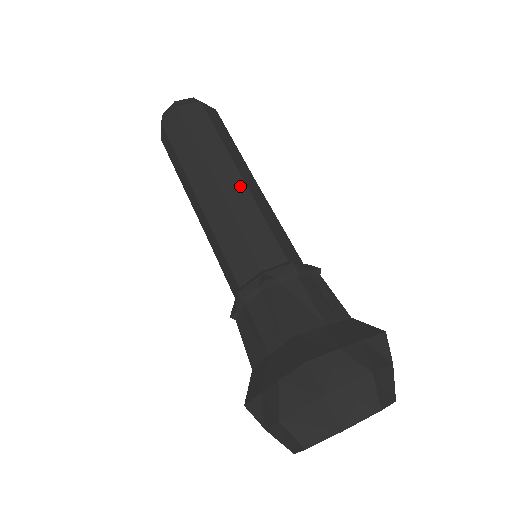
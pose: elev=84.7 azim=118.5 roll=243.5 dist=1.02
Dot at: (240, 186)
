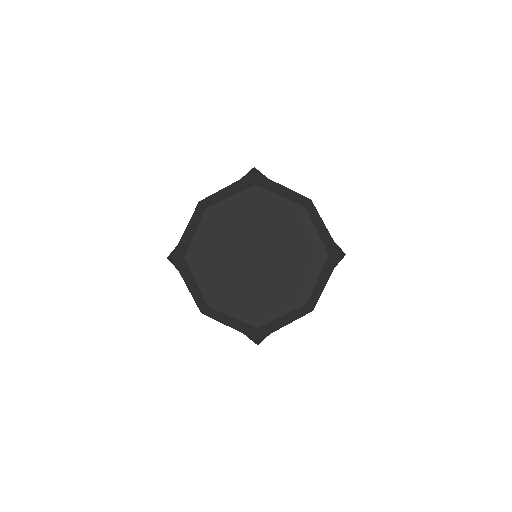
Dot at: occluded
